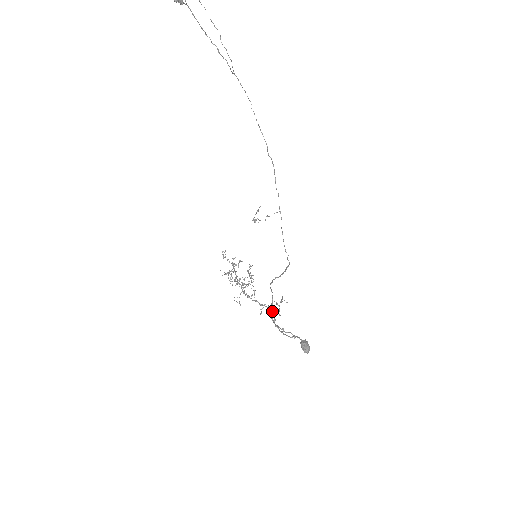
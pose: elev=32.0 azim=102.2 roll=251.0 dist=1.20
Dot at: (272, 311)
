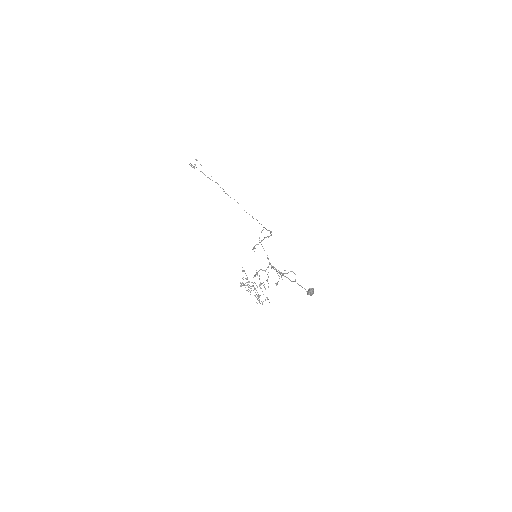
Dot at: occluded
